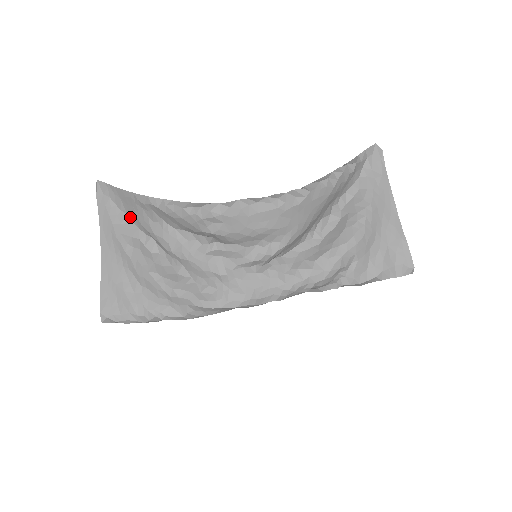
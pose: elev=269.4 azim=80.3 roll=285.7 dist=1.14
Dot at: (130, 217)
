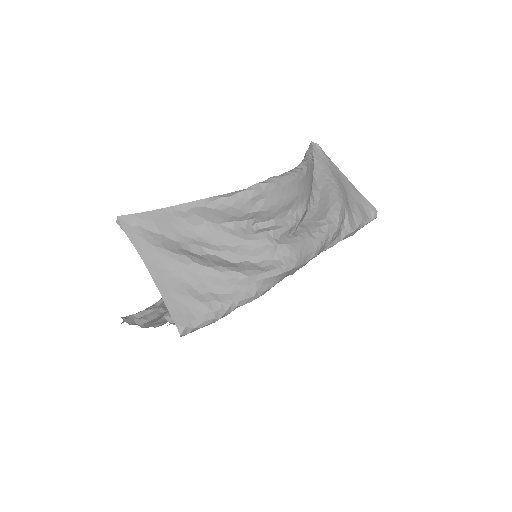
Dot at: (166, 235)
